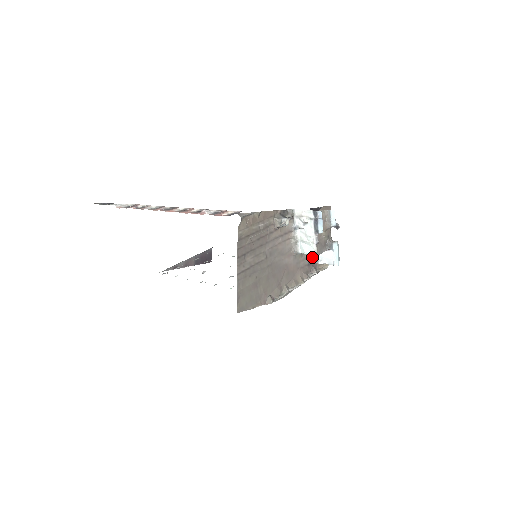
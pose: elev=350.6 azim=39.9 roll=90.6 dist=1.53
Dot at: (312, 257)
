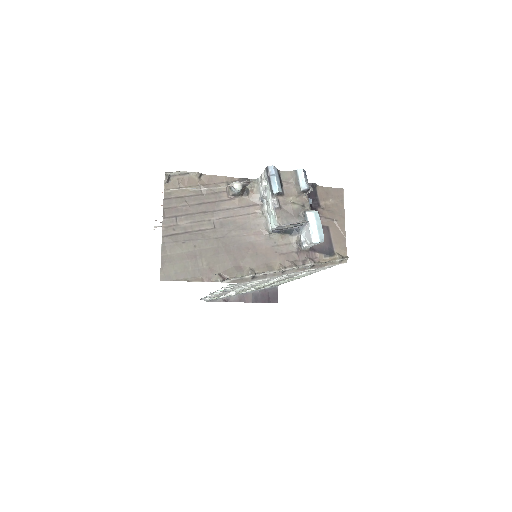
Dot at: (299, 241)
